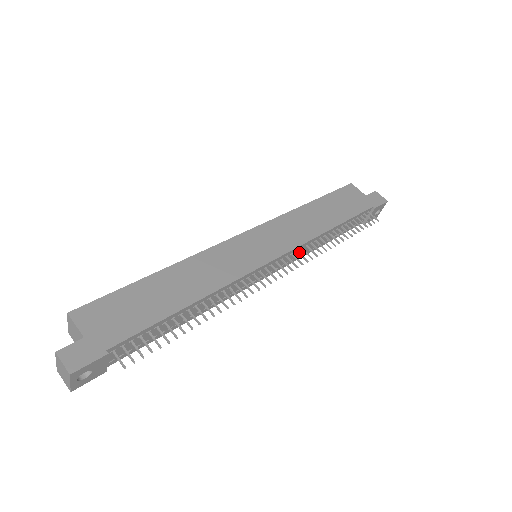
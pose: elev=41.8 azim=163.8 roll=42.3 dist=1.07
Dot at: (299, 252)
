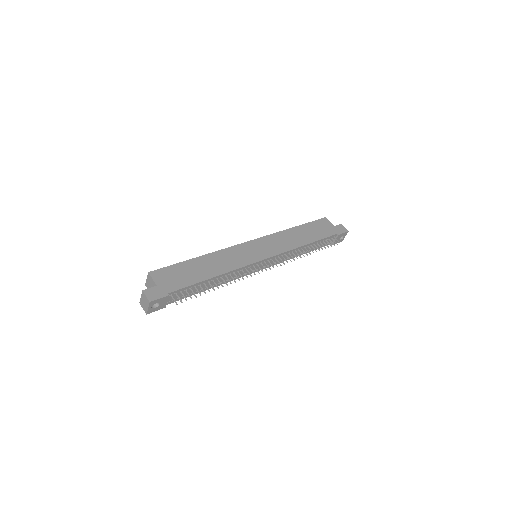
Dot at: occluded
